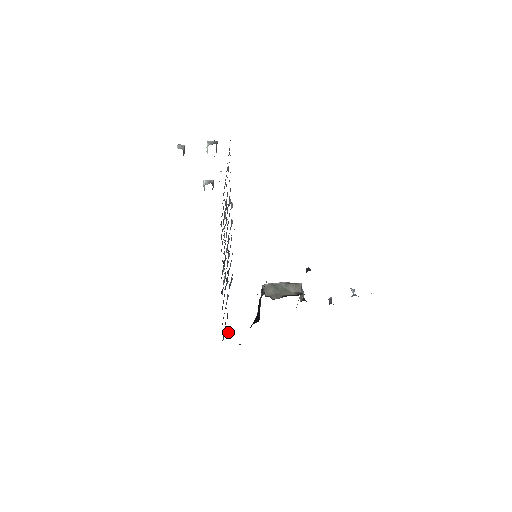
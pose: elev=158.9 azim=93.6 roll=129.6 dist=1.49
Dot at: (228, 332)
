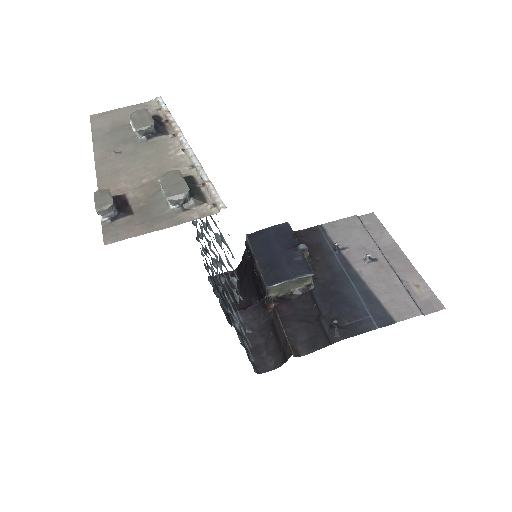
Dot at: (223, 302)
